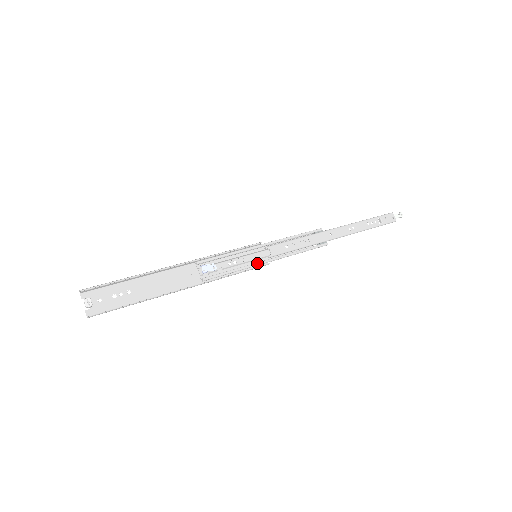
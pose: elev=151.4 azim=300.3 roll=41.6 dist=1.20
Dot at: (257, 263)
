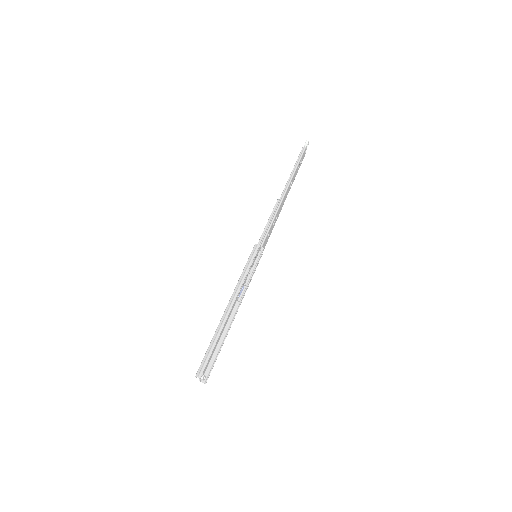
Dot at: (258, 262)
